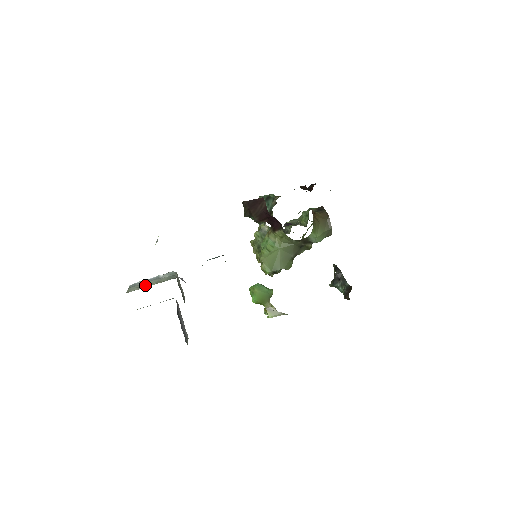
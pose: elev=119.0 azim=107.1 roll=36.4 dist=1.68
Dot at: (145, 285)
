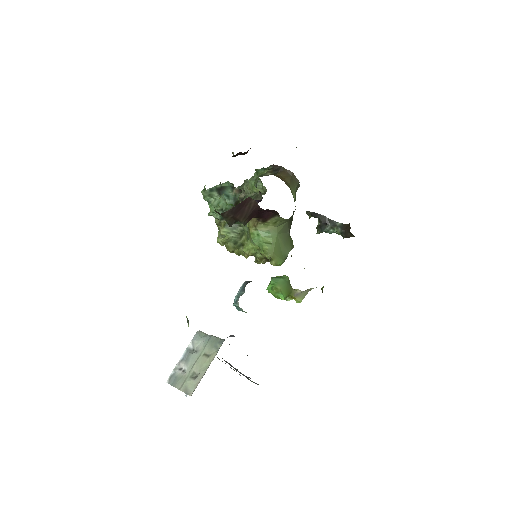
Dot at: (194, 370)
